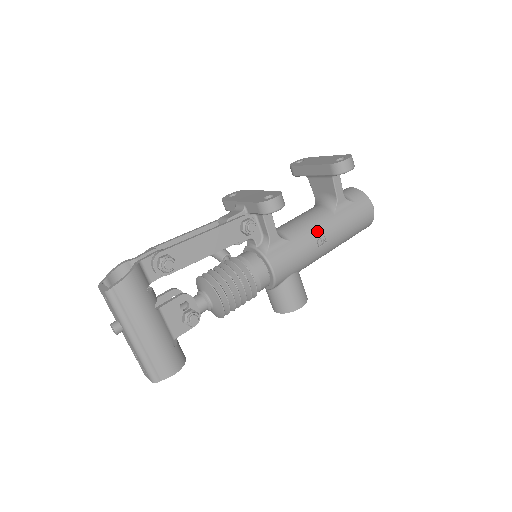
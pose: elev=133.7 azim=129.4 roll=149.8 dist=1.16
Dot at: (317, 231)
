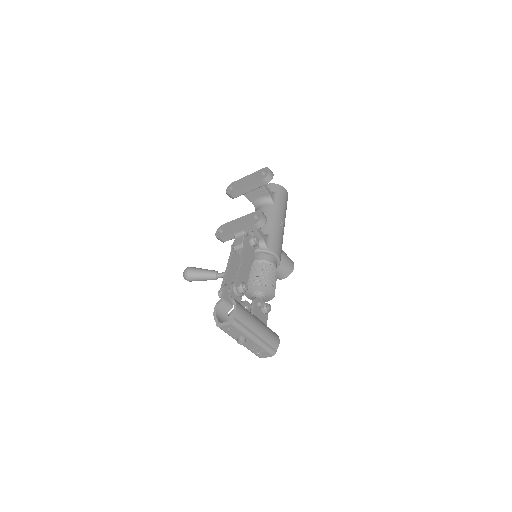
Dot at: (276, 220)
